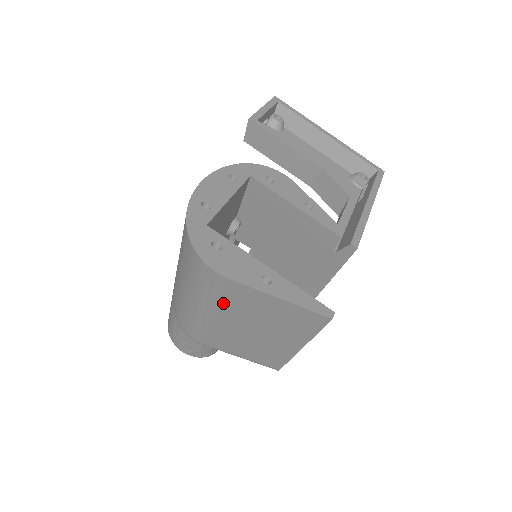
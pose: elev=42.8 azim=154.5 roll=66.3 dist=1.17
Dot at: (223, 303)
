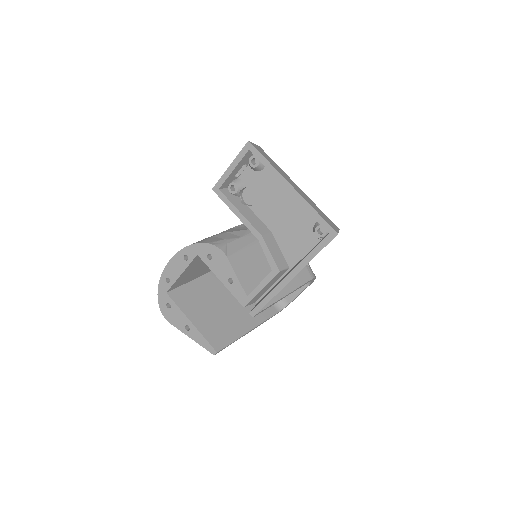
Dot at: occluded
